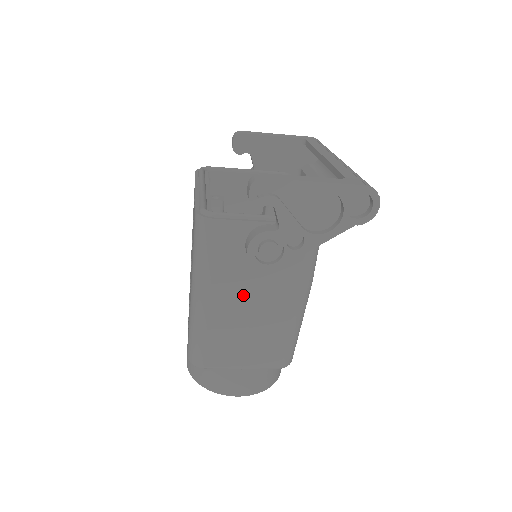
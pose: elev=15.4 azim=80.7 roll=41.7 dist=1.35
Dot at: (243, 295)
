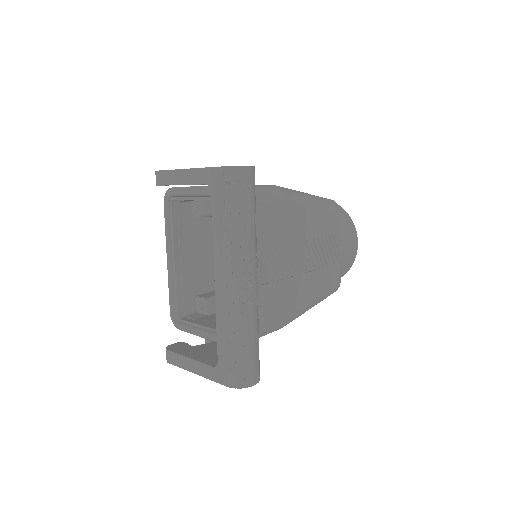
Dot at: occluded
